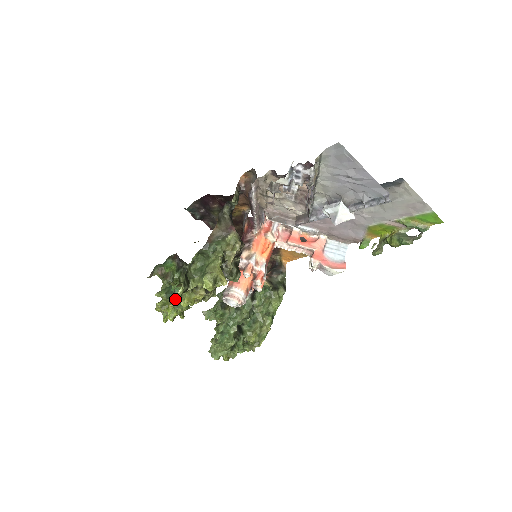
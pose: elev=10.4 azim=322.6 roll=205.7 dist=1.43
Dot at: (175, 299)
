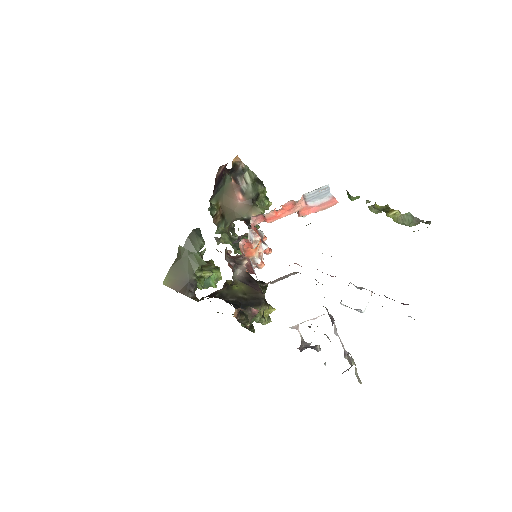
Dot at: occluded
